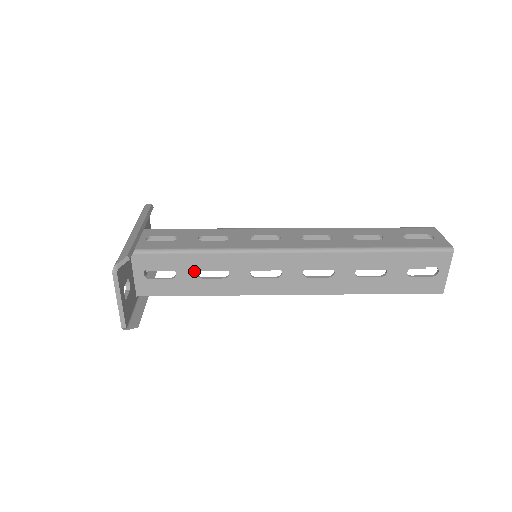
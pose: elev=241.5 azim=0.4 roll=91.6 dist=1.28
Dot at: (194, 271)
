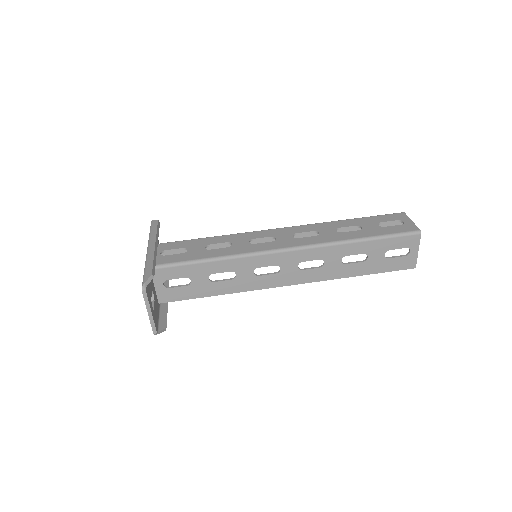
Dot at: (206, 277)
